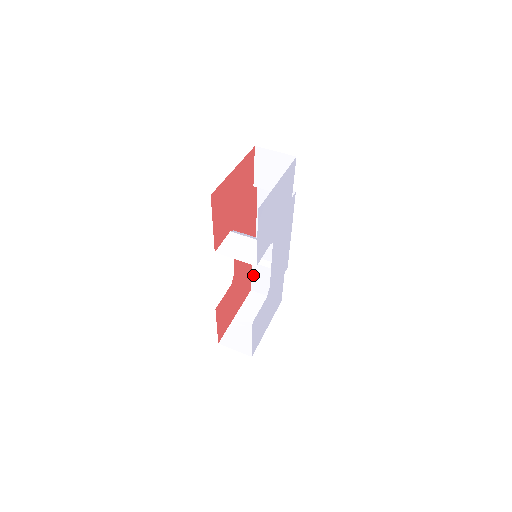
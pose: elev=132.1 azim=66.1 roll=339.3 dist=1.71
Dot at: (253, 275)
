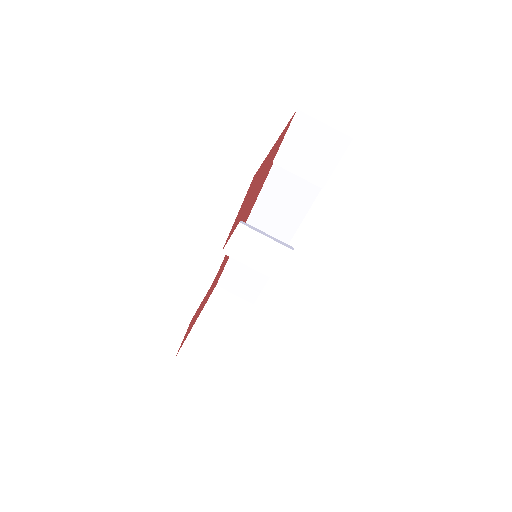
Dot at: (226, 269)
